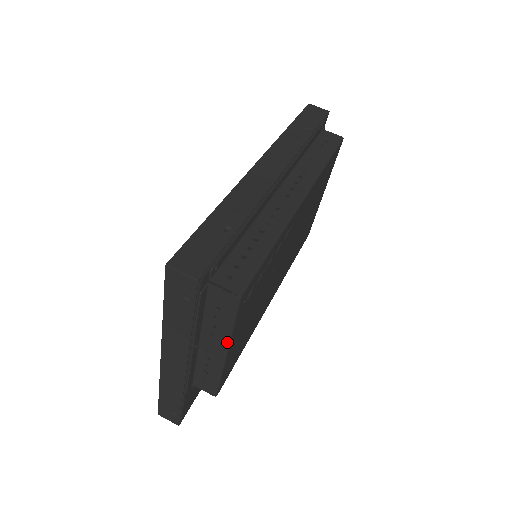
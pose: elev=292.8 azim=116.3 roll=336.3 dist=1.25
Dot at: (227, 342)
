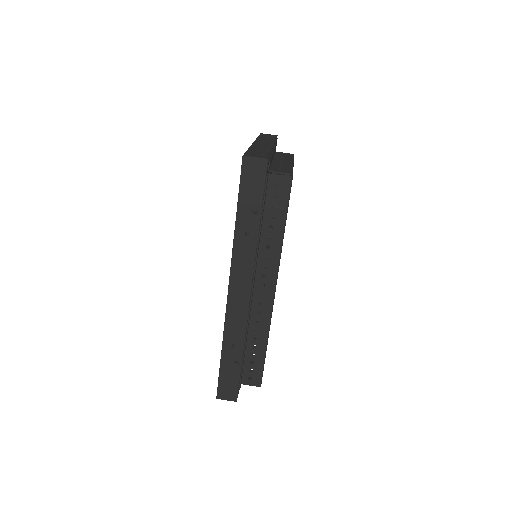
Dot at: occluded
